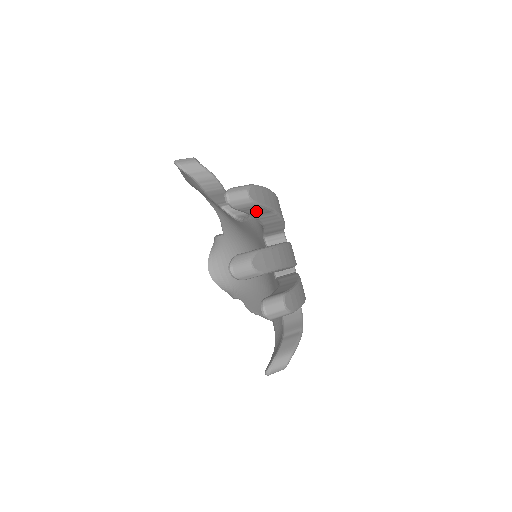
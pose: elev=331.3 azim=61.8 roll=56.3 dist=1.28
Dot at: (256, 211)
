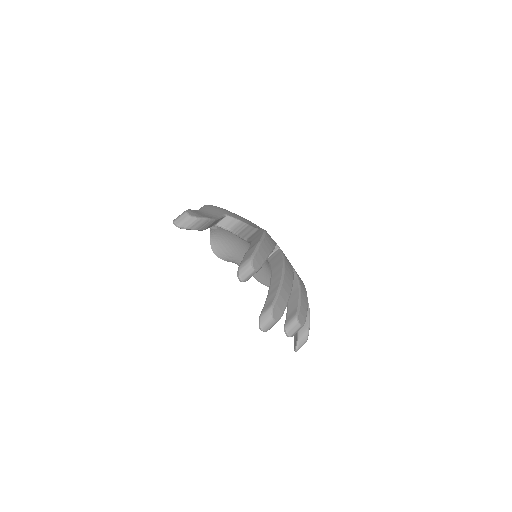
Dot at: occluded
